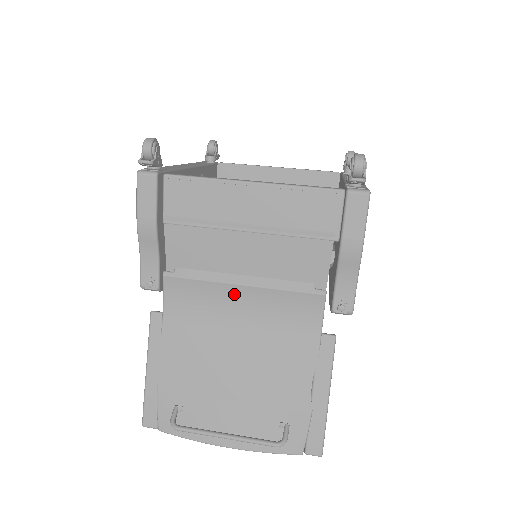
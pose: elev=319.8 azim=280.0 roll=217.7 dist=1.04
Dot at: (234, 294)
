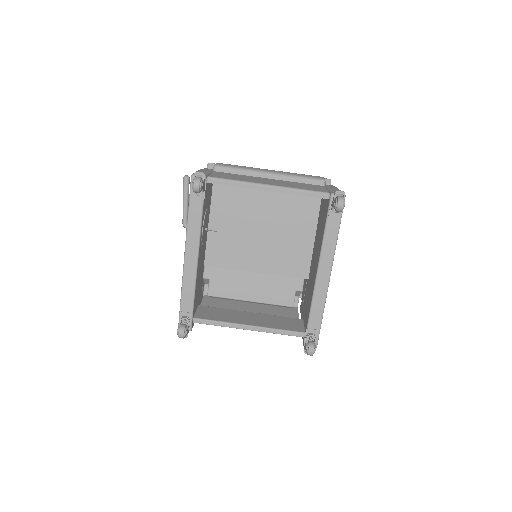
Dot at: occluded
